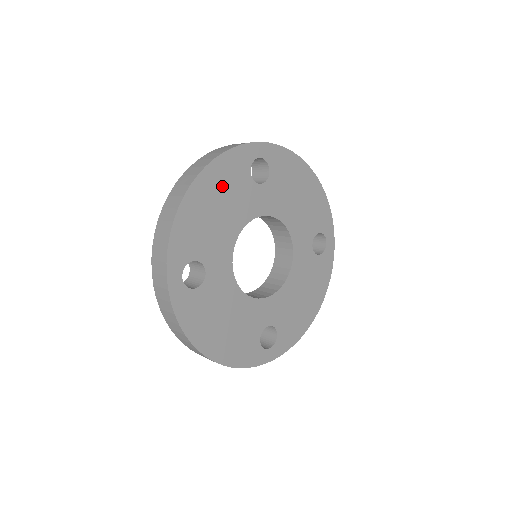
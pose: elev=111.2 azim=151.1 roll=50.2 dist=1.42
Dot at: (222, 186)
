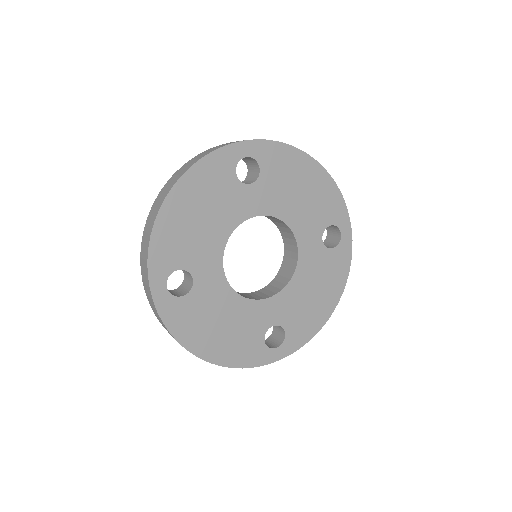
Dot at: (203, 193)
